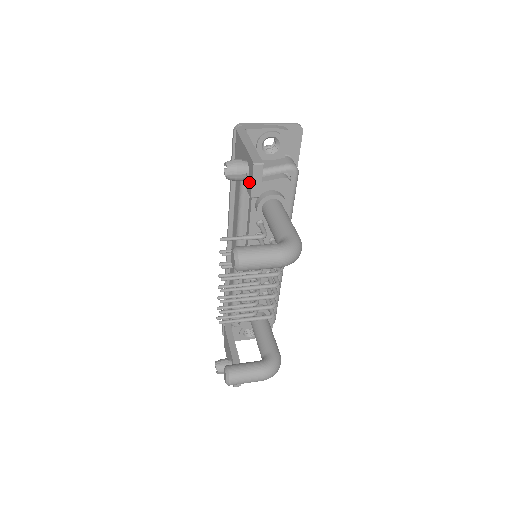
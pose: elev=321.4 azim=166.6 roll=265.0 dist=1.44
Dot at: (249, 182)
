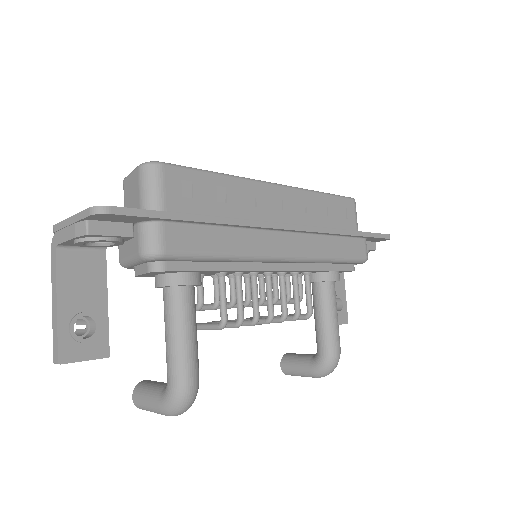
Dot at: occluded
